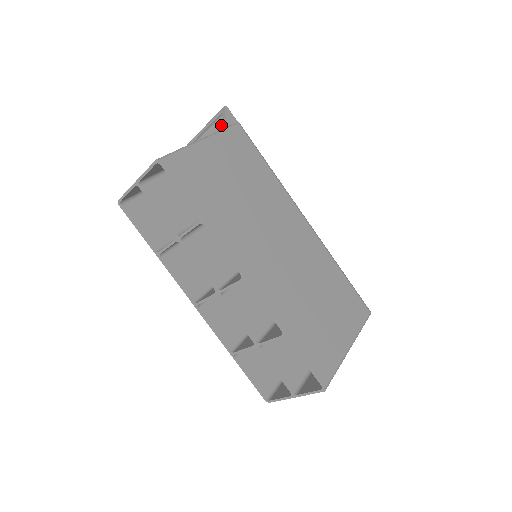
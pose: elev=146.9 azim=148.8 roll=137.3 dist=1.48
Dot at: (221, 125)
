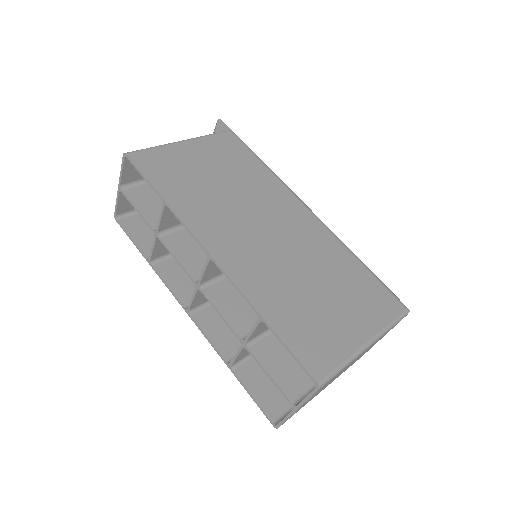
Dot at: occluded
